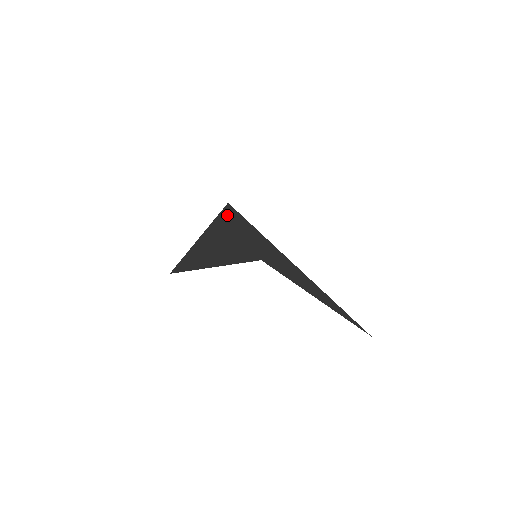
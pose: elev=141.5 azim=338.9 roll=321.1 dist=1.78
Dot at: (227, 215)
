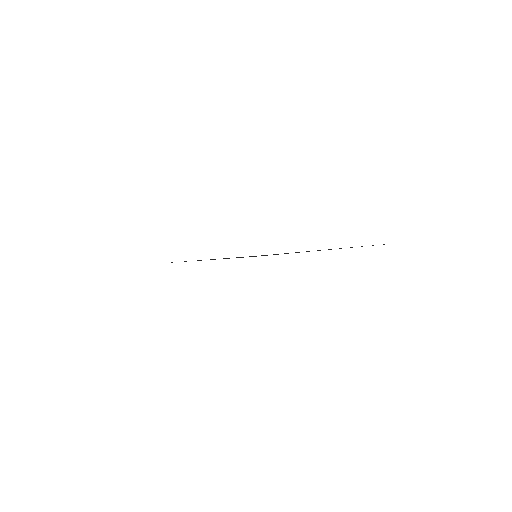
Dot at: occluded
